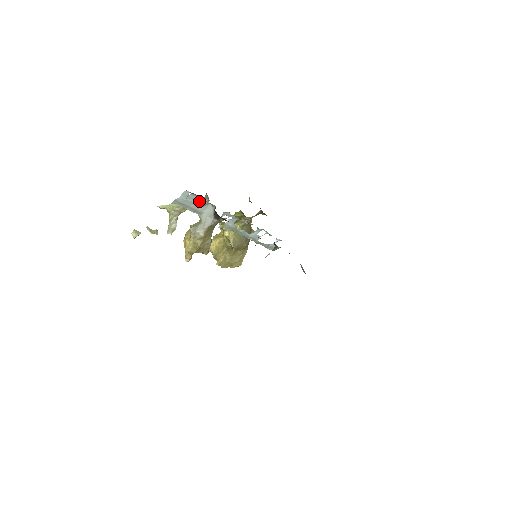
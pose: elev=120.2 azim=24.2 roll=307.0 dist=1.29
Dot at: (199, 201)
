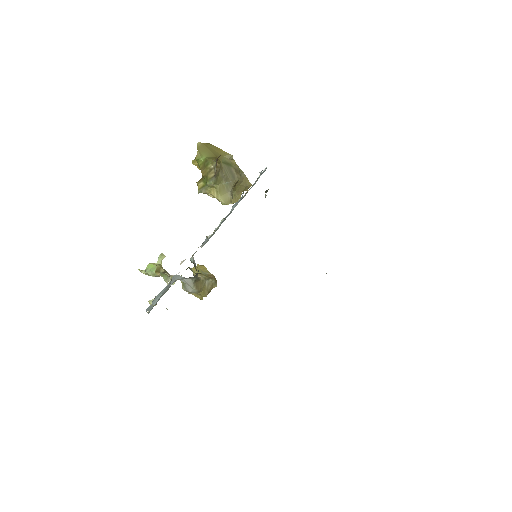
Dot at: occluded
